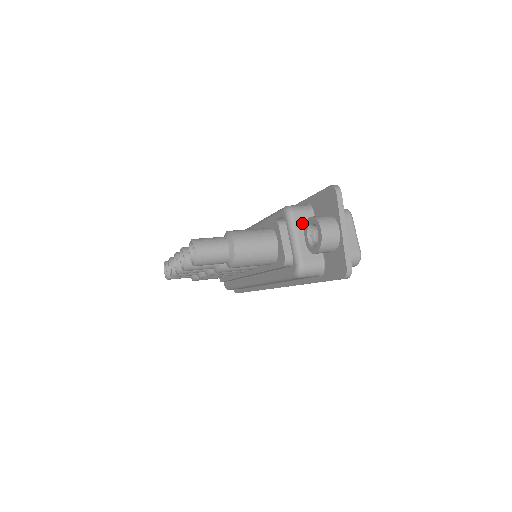
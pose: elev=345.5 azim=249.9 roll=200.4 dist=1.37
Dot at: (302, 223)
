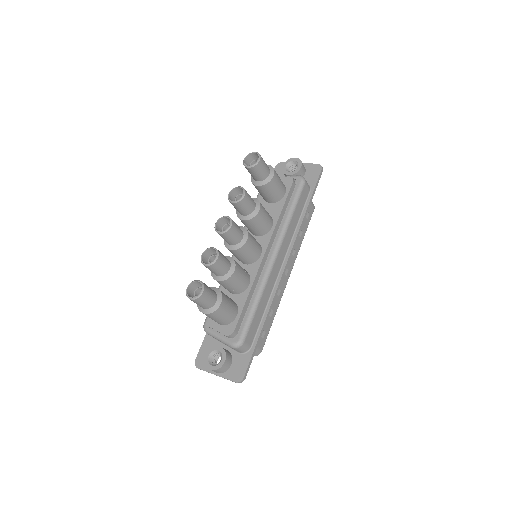
Dot at: occluded
